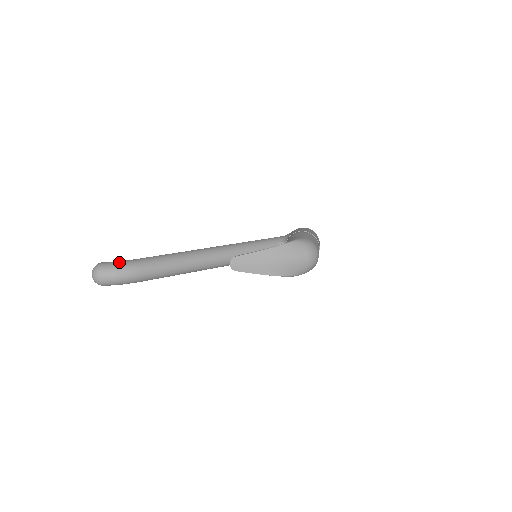
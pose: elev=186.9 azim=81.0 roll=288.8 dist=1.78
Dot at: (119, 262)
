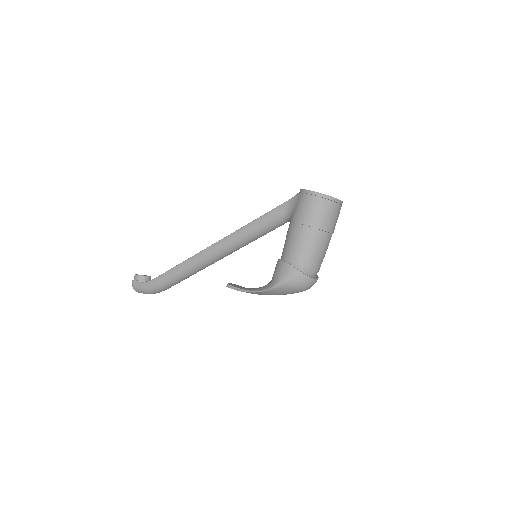
Dot at: (144, 286)
